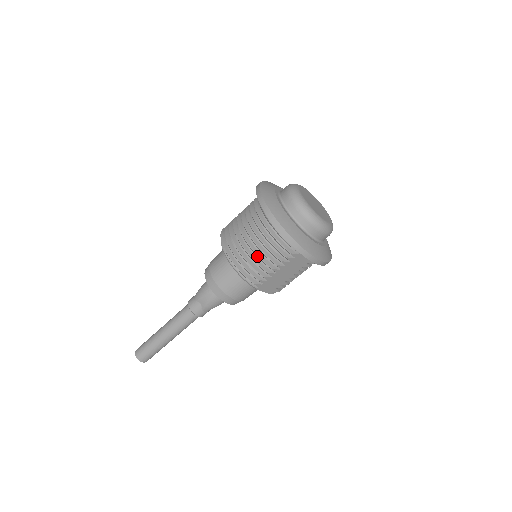
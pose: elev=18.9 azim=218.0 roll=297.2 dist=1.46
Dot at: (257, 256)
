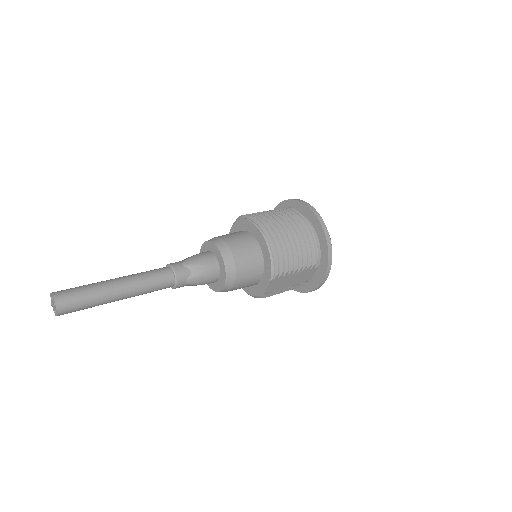
Dot at: (294, 250)
